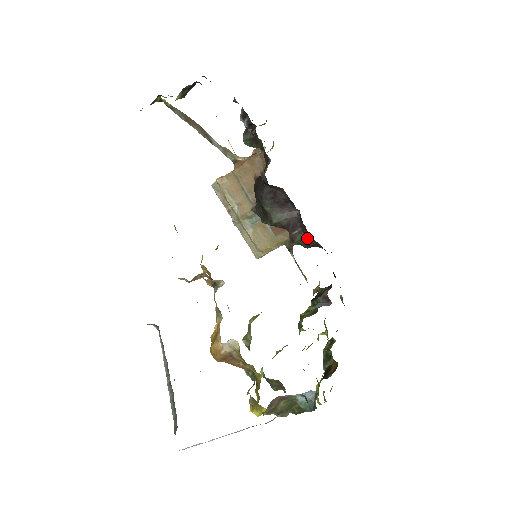
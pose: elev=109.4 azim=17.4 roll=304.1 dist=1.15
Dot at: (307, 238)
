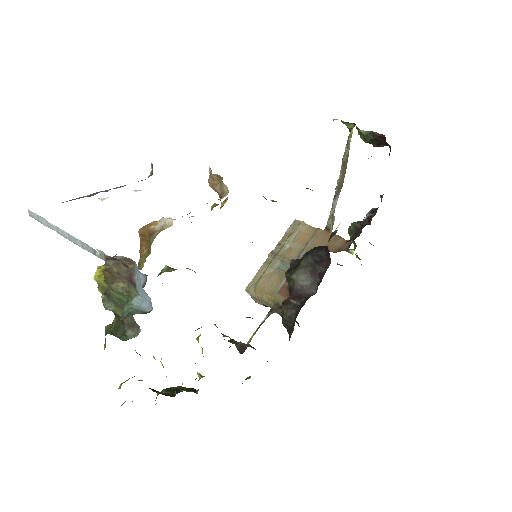
Dot at: (293, 315)
